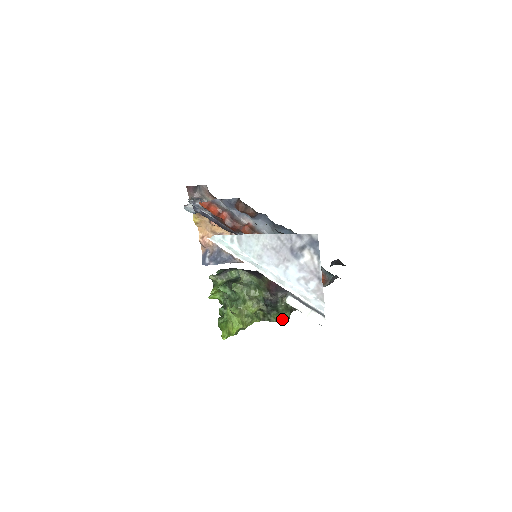
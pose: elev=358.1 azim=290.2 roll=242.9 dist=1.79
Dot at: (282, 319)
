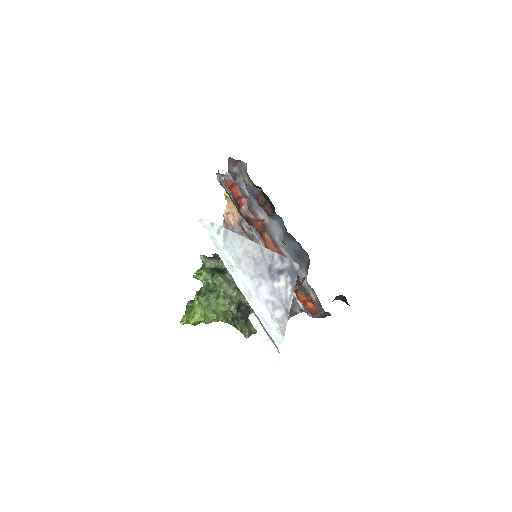
Dot at: (246, 331)
